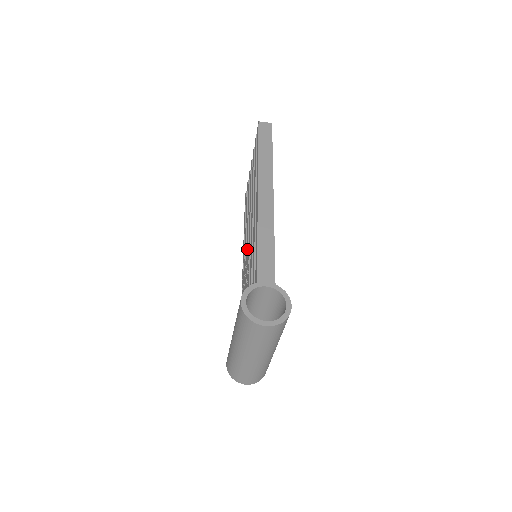
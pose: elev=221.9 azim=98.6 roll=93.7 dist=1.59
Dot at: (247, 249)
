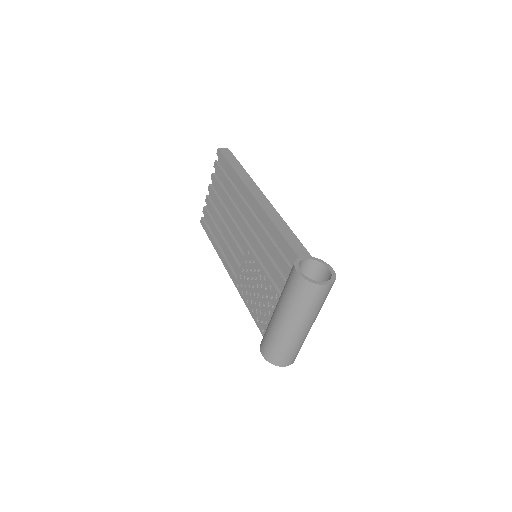
Dot at: (242, 254)
